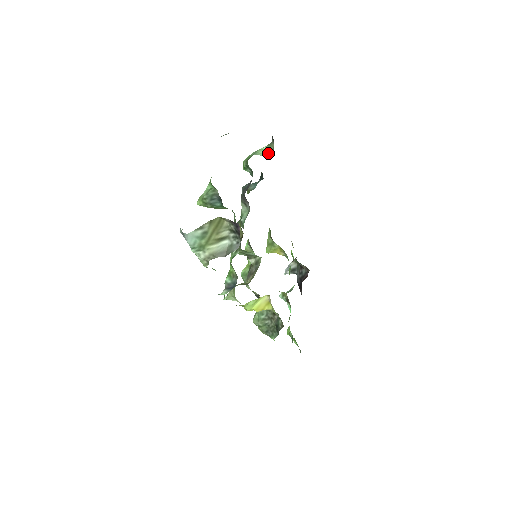
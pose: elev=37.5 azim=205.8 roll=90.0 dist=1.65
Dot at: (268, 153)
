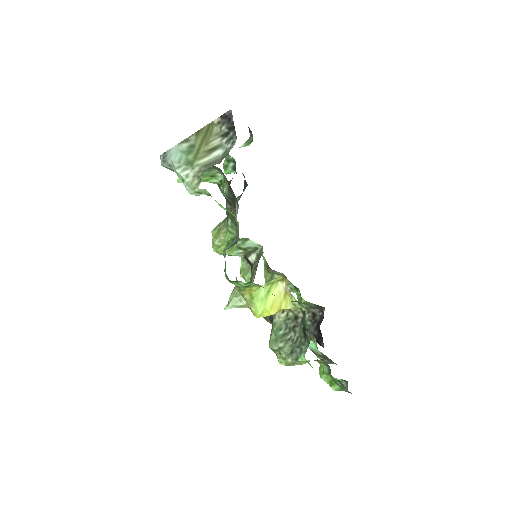
Dot at: (248, 144)
